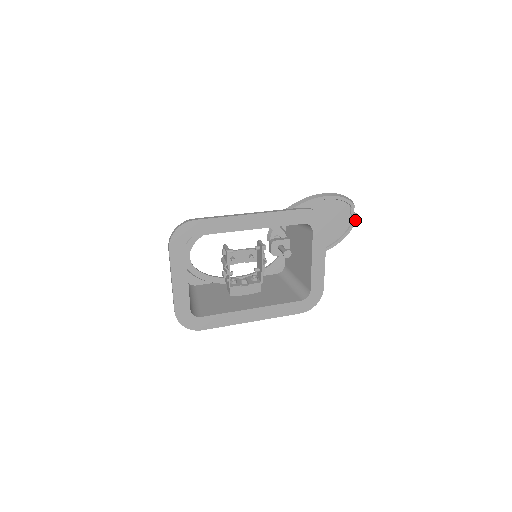
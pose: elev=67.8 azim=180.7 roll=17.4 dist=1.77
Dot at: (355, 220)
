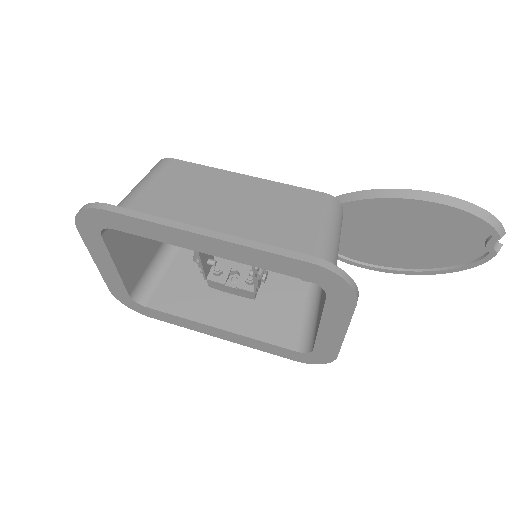
Dot at: (490, 257)
